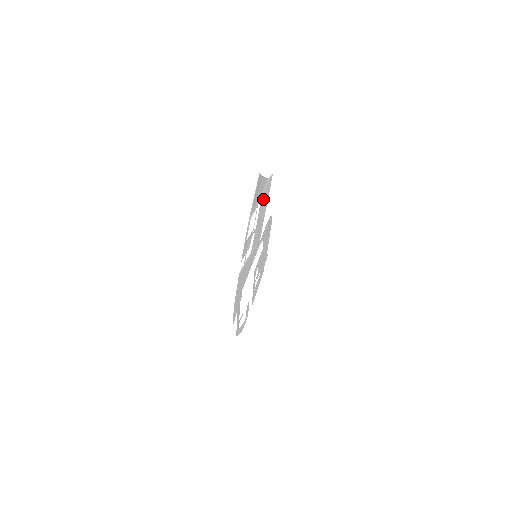
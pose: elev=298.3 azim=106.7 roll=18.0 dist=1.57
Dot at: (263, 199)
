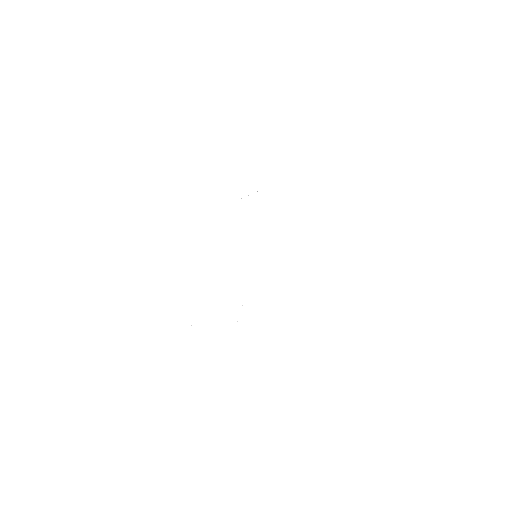
Dot at: (283, 192)
